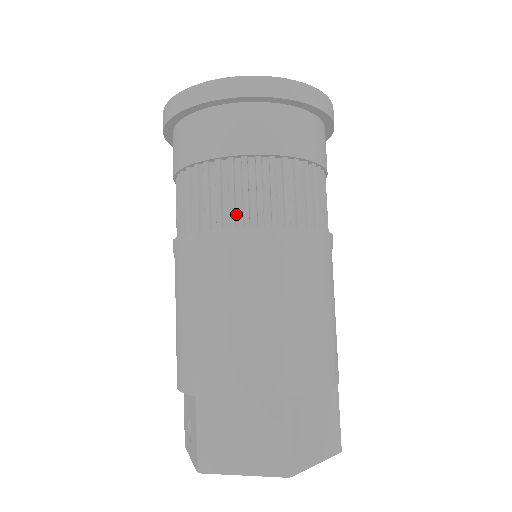
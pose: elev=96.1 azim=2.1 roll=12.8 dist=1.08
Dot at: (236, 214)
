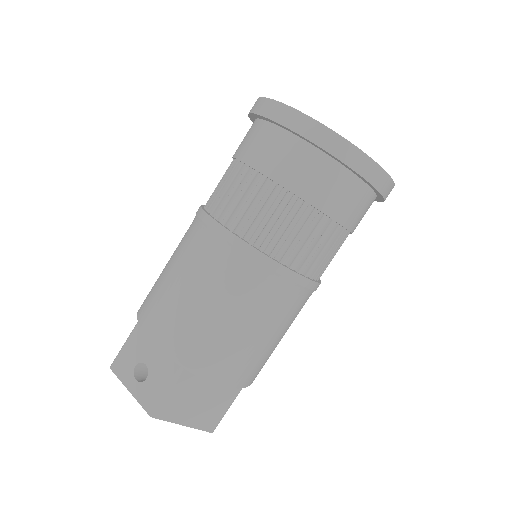
Dot at: (299, 258)
